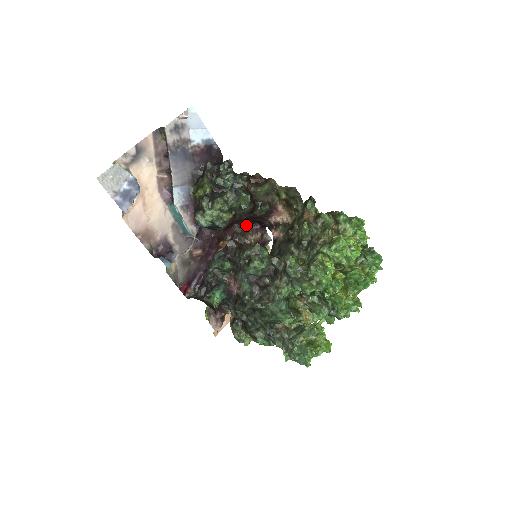
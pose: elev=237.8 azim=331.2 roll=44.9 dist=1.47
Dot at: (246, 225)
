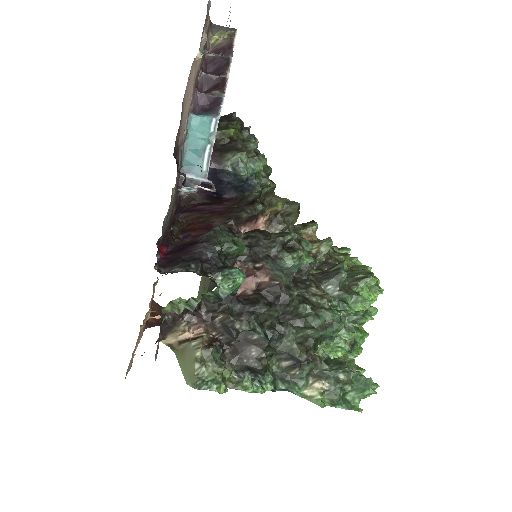
Dot at: (186, 226)
